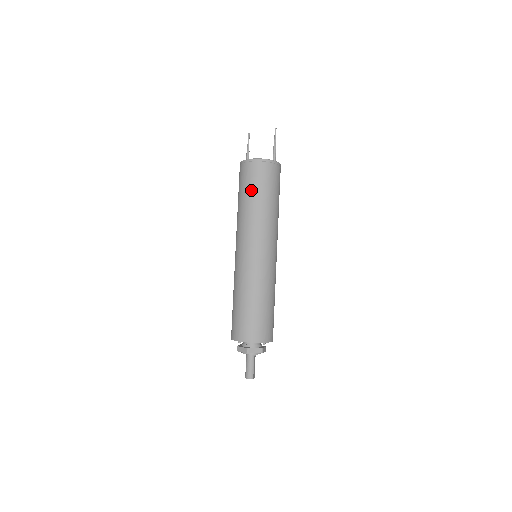
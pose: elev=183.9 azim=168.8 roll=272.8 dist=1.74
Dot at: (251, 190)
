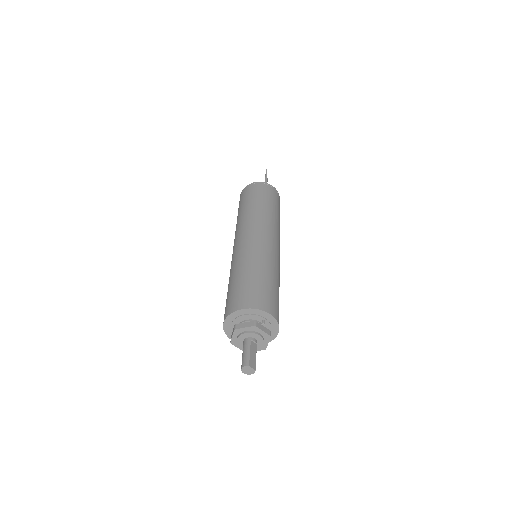
Dot at: (241, 205)
